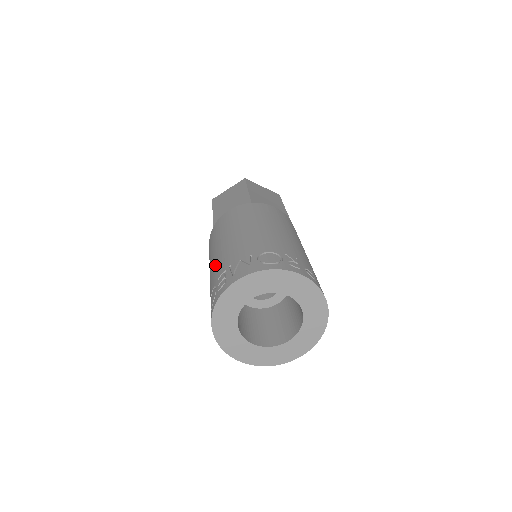
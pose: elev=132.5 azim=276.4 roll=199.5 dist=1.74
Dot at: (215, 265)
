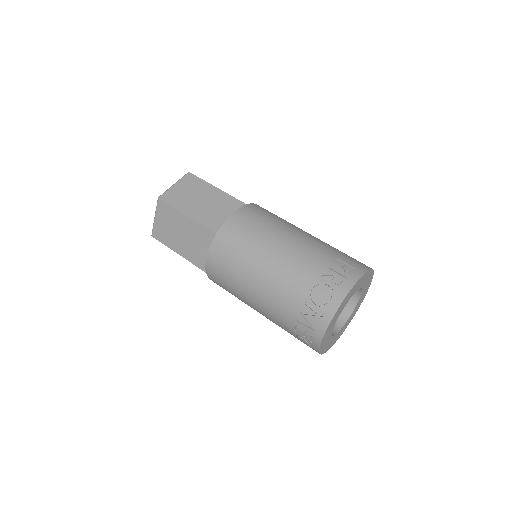
Dot at: (270, 317)
